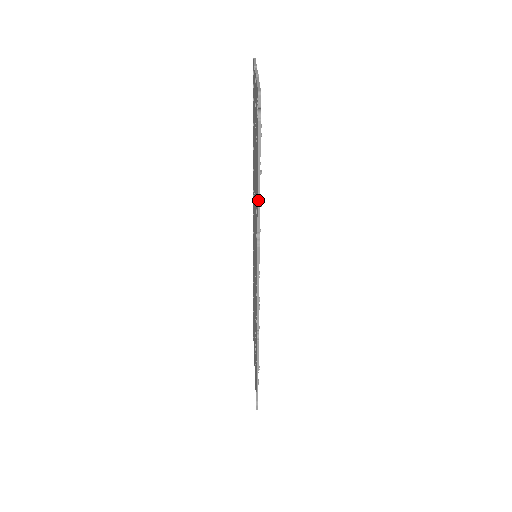
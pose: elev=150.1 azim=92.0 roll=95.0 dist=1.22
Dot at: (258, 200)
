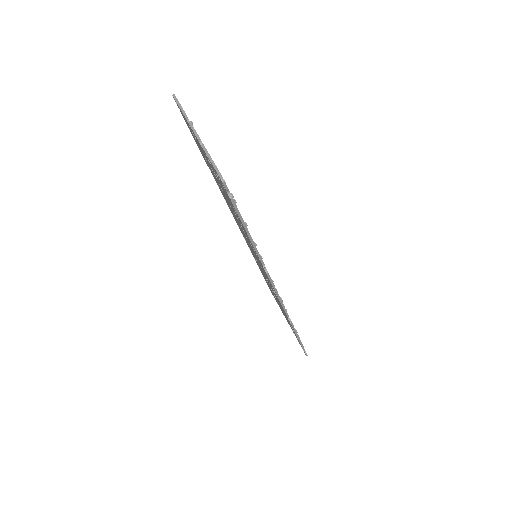
Dot at: (254, 247)
